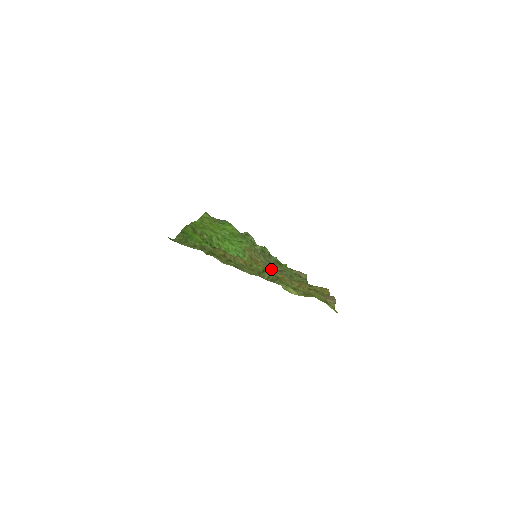
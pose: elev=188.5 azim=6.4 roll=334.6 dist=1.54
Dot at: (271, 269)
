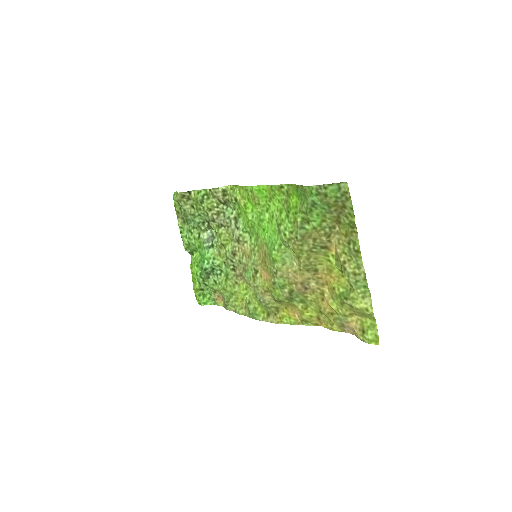
Dot at: (258, 276)
